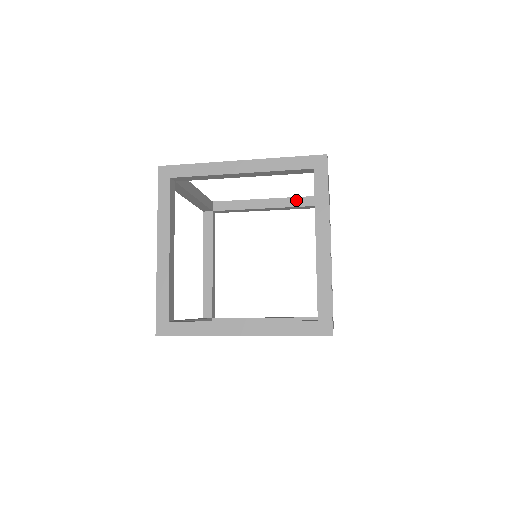
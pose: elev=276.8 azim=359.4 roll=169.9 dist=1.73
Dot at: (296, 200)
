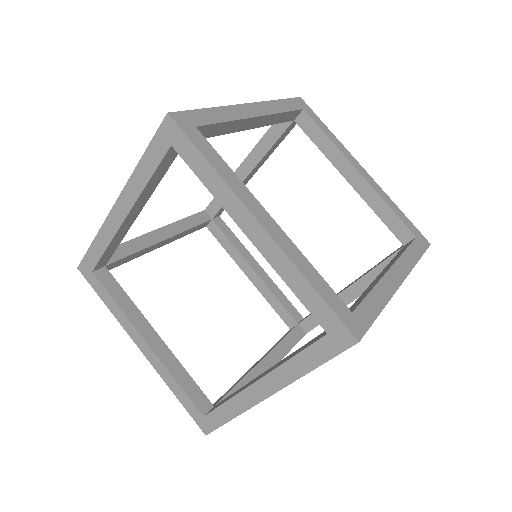
Dot at: (267, 138)
